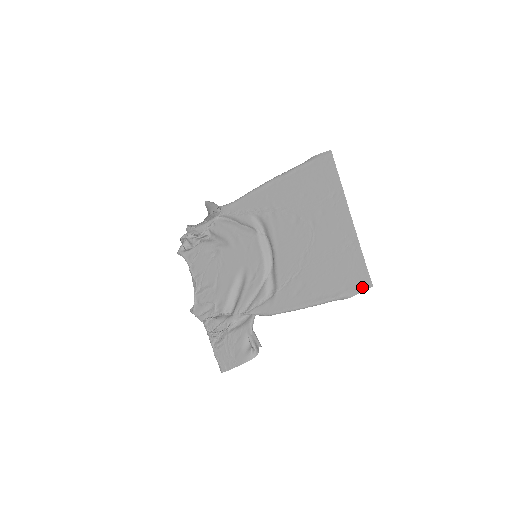
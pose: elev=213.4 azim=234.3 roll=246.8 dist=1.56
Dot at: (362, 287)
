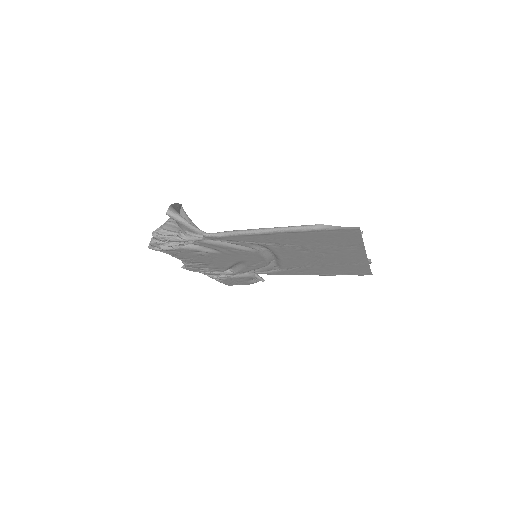
Dot at: (363, 275)
